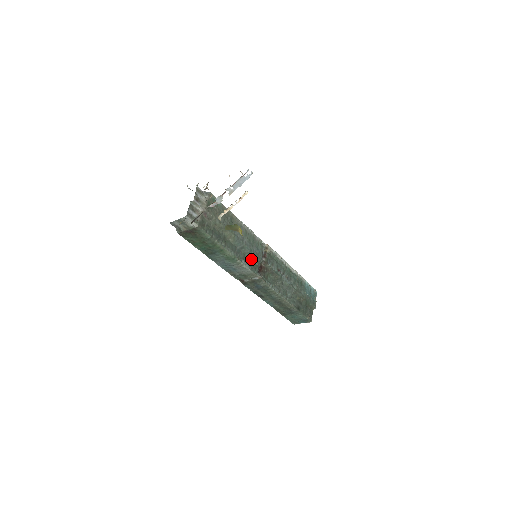
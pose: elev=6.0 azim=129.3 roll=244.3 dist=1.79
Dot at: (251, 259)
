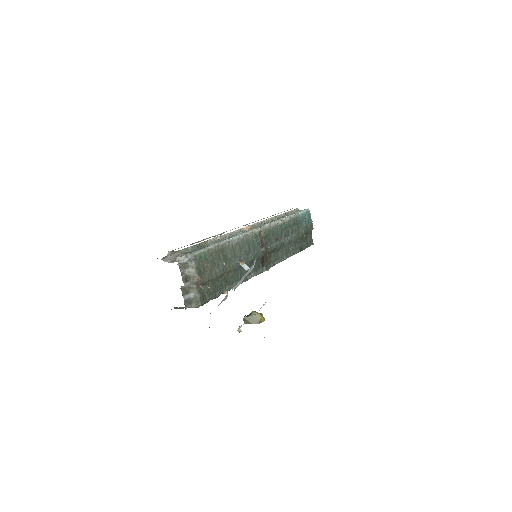
Dot at: (253, 264)
